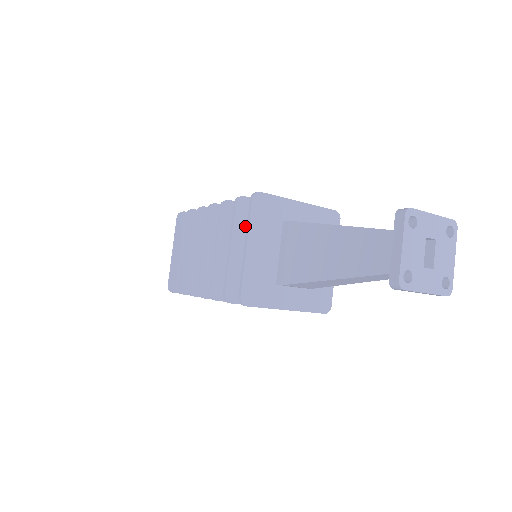
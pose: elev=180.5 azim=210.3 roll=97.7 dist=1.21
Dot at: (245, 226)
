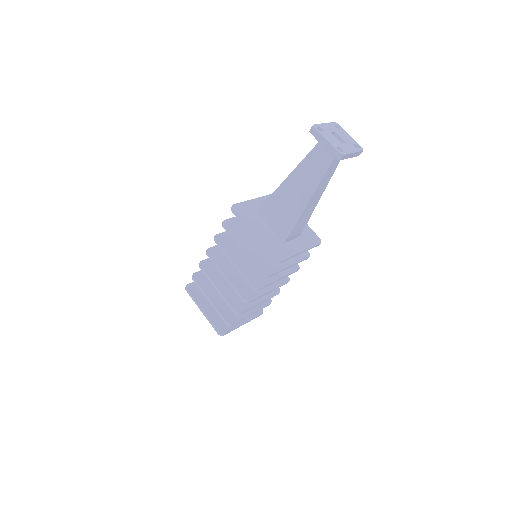
Dot at: (239, 234)
